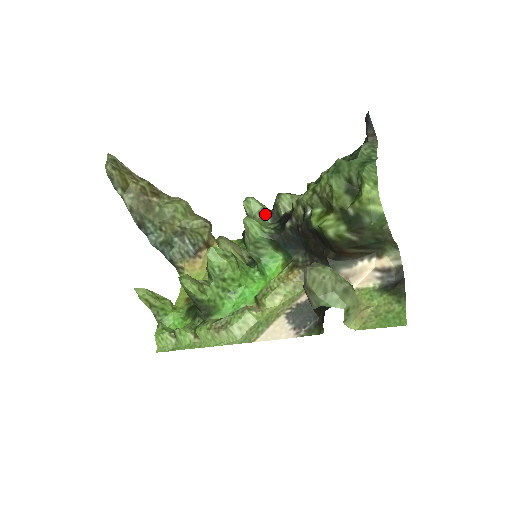
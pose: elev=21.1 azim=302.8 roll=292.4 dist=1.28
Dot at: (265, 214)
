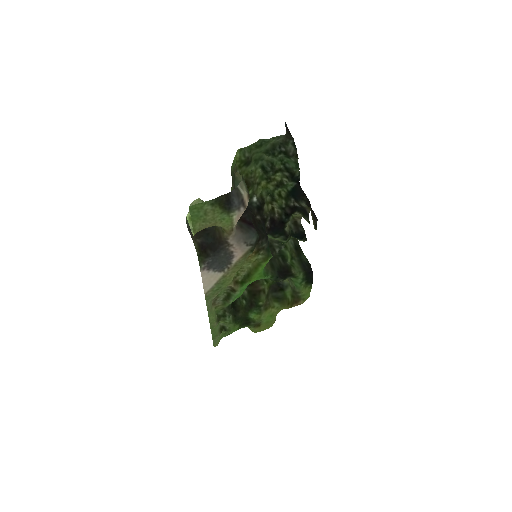
Dot at: (289, 238)
